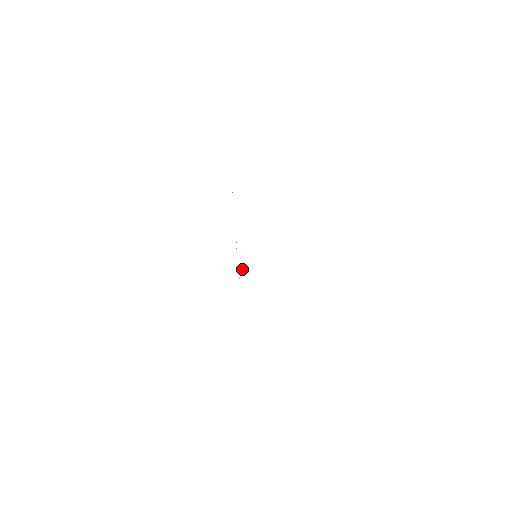
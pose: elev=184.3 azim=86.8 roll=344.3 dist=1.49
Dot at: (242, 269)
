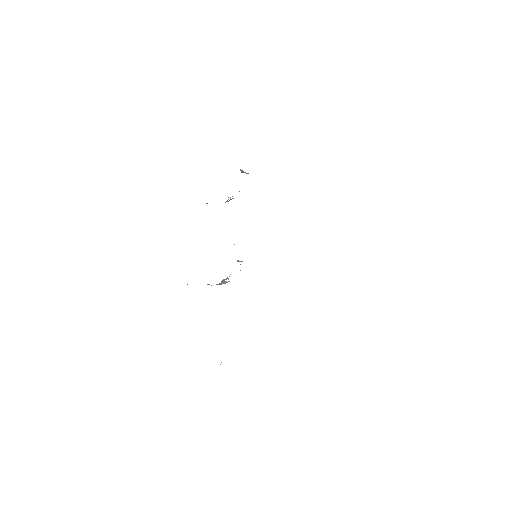
Dot at: occluded
